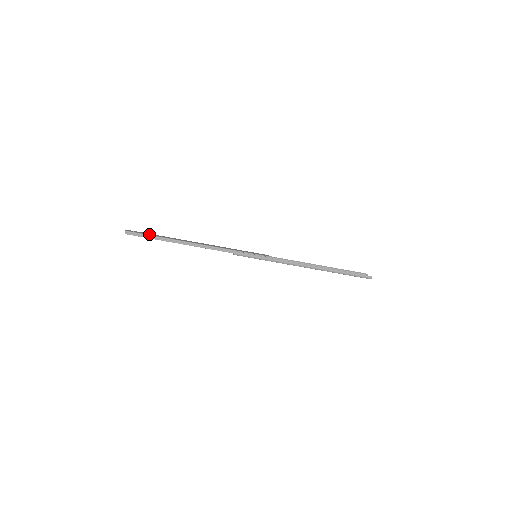
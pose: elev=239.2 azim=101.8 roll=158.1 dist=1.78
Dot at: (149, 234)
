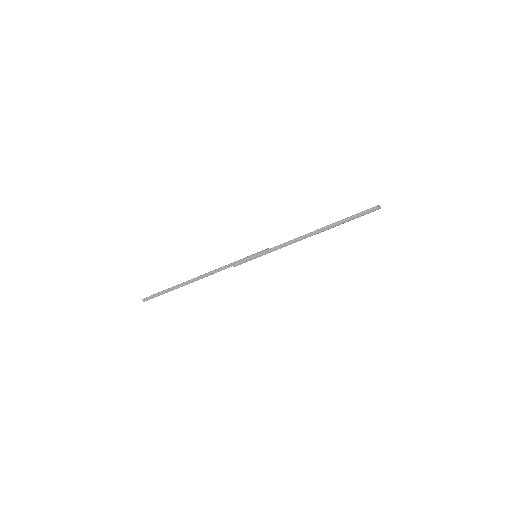
Dot at: (161, 291)
